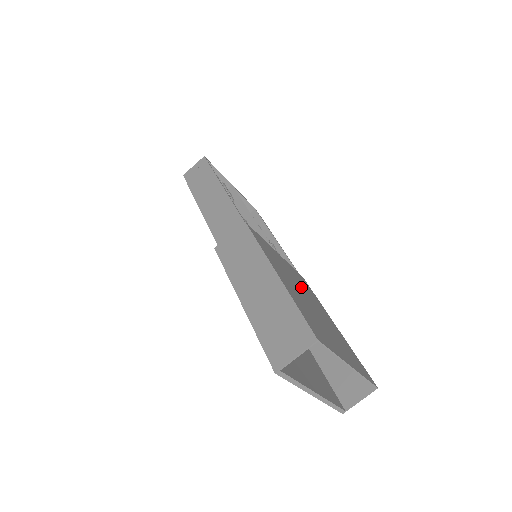
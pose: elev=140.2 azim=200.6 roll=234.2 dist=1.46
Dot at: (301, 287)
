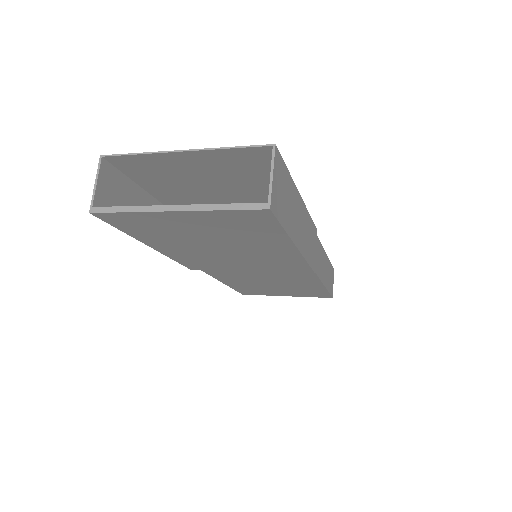
Dot at: occluded
